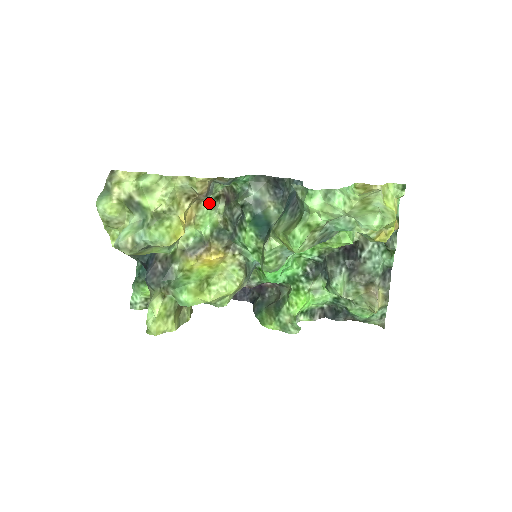
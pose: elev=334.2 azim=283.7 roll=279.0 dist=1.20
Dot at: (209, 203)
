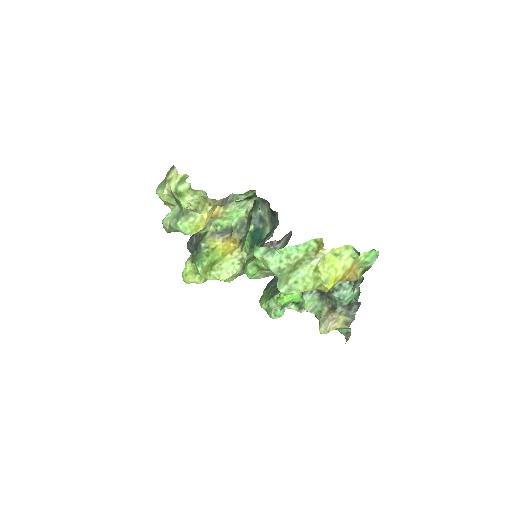
Dot at: (237, 203)
